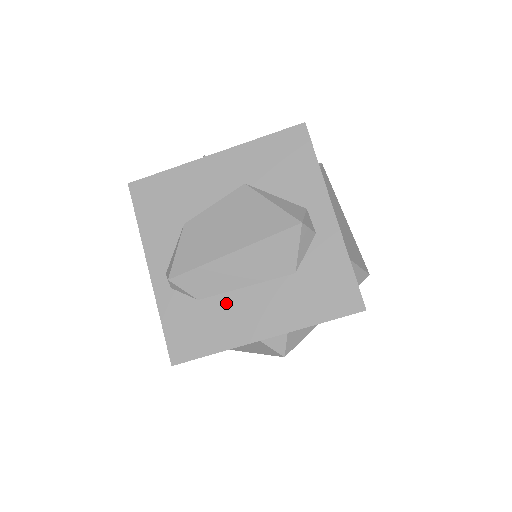
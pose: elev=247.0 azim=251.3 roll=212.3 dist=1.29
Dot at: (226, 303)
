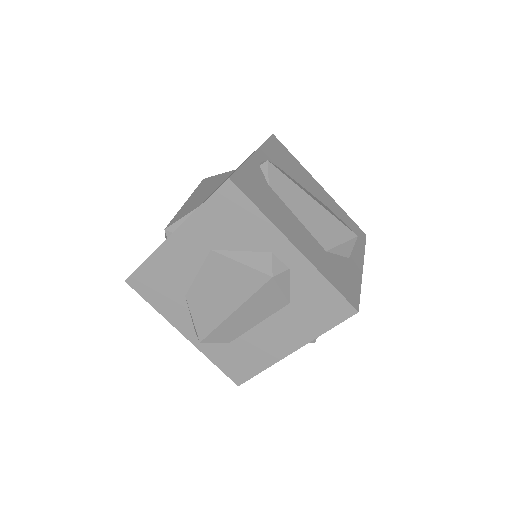
Dot at: (250, 339)
